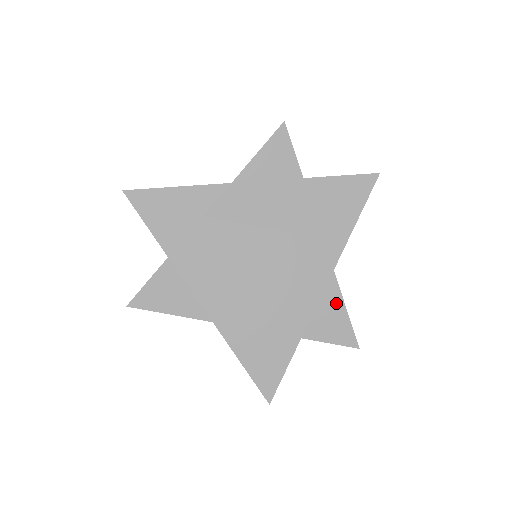
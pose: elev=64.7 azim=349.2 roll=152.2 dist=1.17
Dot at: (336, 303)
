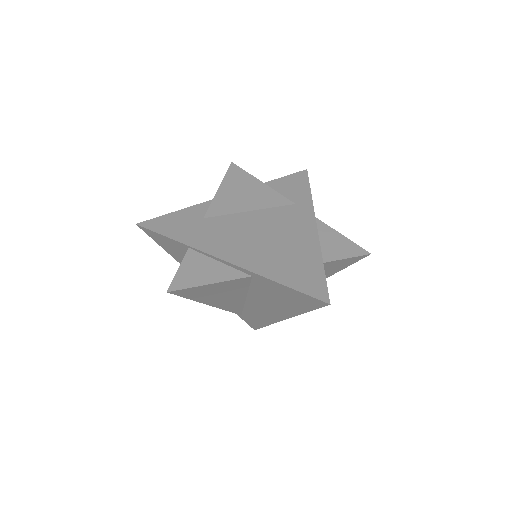
Dot at: (331, 234)
